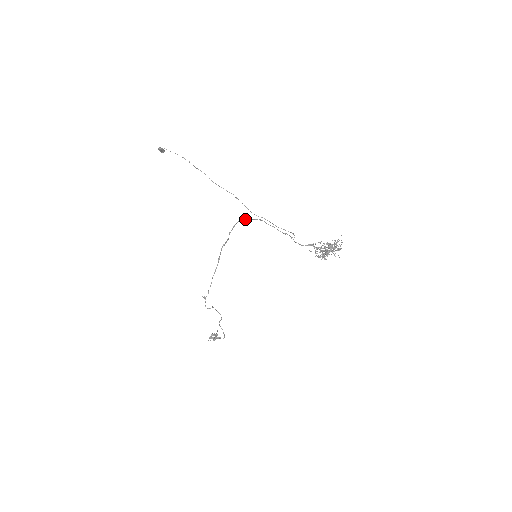
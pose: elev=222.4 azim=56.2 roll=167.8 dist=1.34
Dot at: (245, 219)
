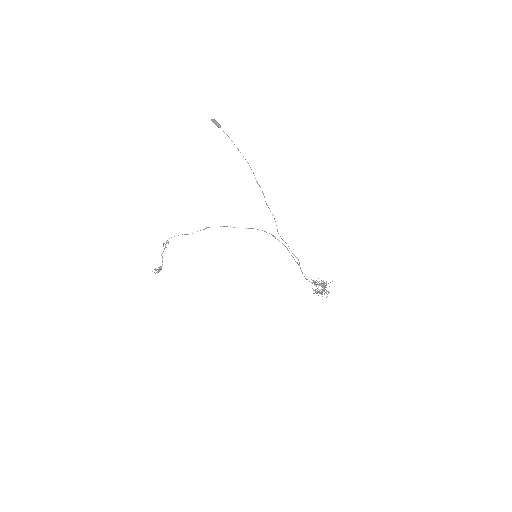
Dot at: occluded
